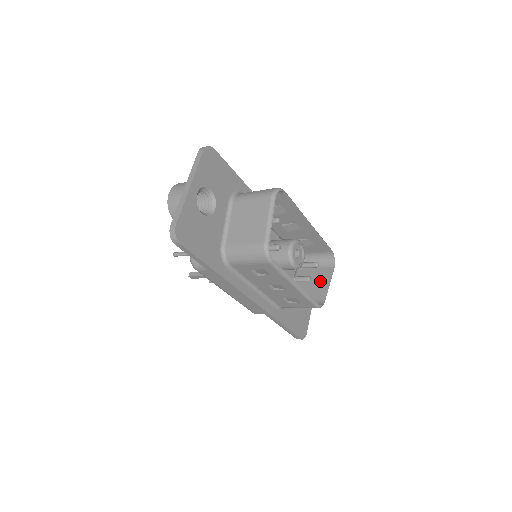
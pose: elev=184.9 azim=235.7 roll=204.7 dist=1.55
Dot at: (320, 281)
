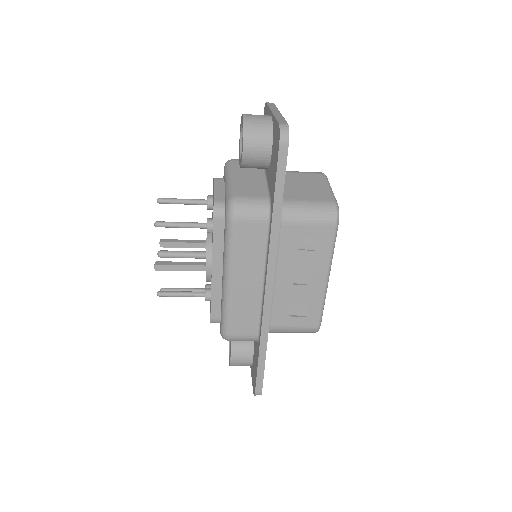
Dot at: occluded
